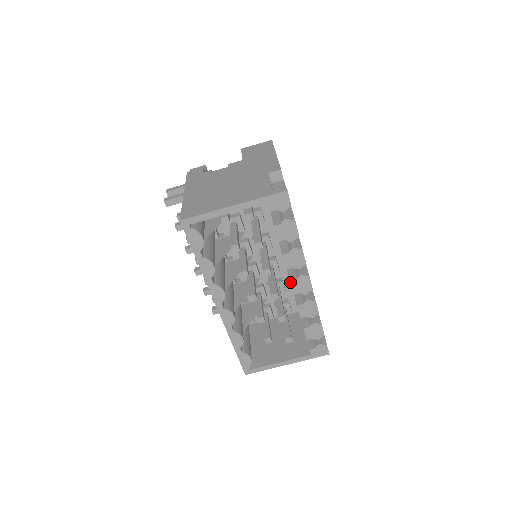
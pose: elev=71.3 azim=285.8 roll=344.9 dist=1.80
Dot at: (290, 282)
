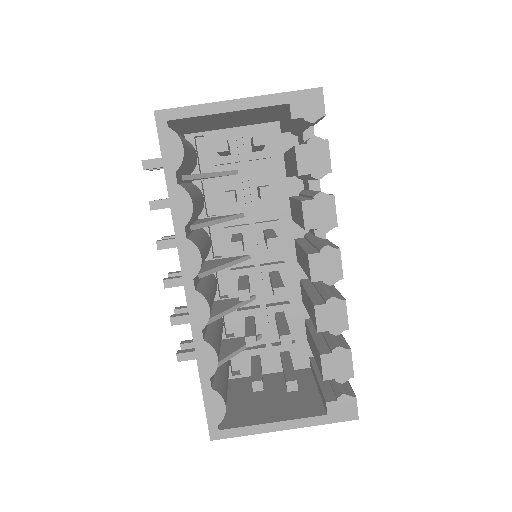
Dot at: (308, 256)
